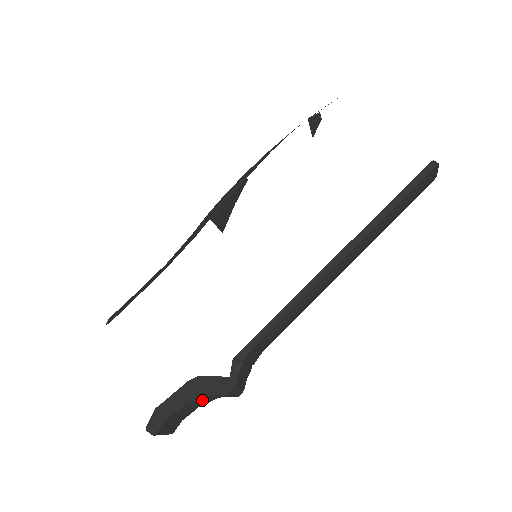
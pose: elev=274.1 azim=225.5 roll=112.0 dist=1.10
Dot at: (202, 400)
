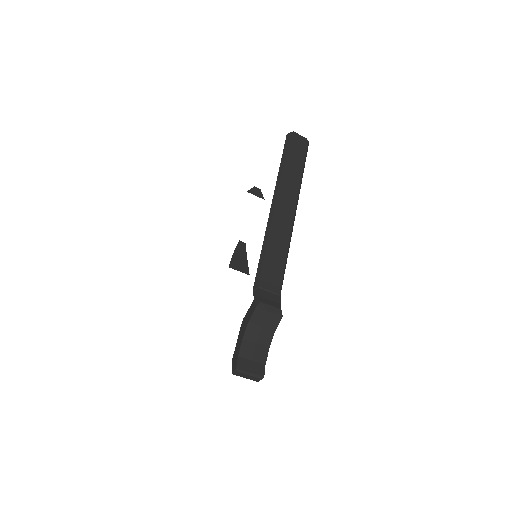
Dot at: (255, 331)
